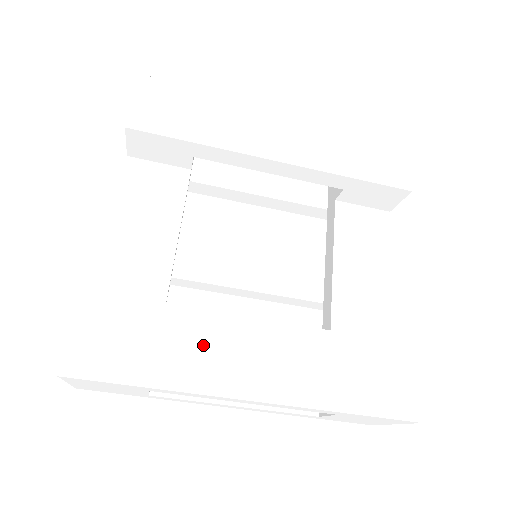
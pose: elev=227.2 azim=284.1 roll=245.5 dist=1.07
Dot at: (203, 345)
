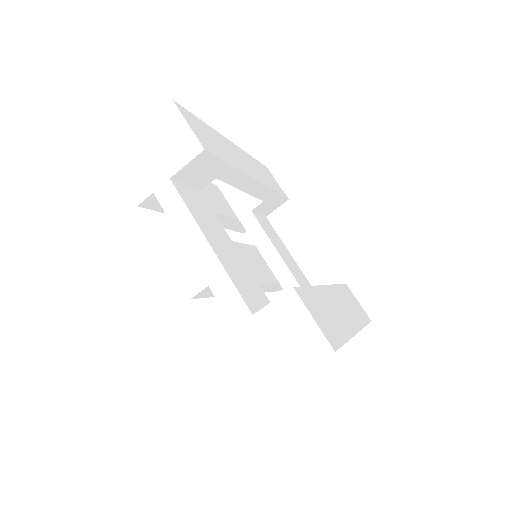
Dot at: (333, 307)
